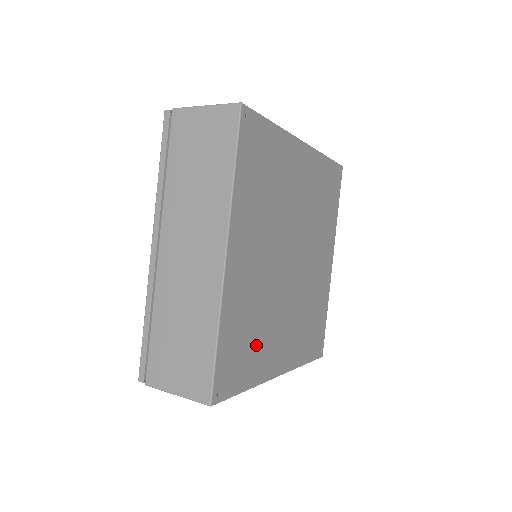
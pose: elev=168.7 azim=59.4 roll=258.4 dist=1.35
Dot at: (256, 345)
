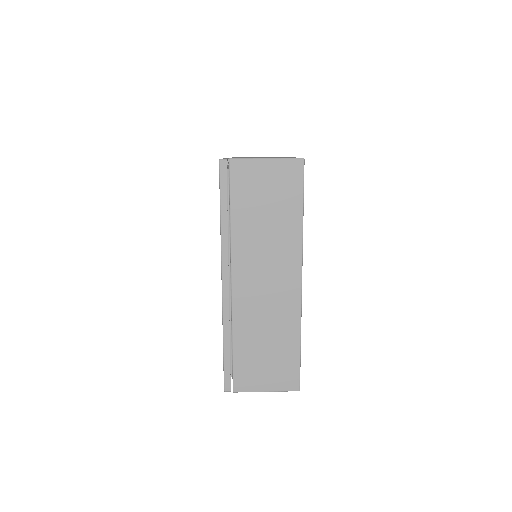
Dot at: occluded
